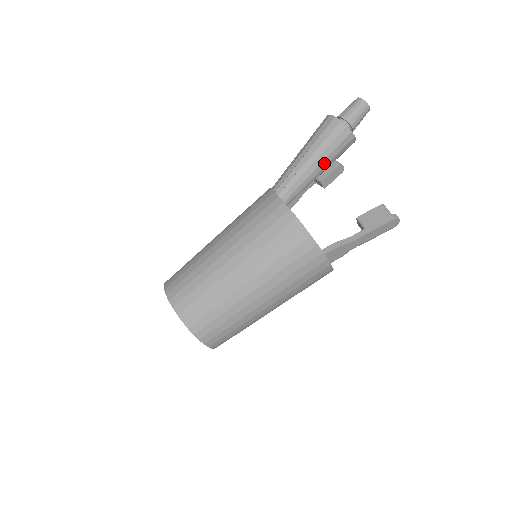
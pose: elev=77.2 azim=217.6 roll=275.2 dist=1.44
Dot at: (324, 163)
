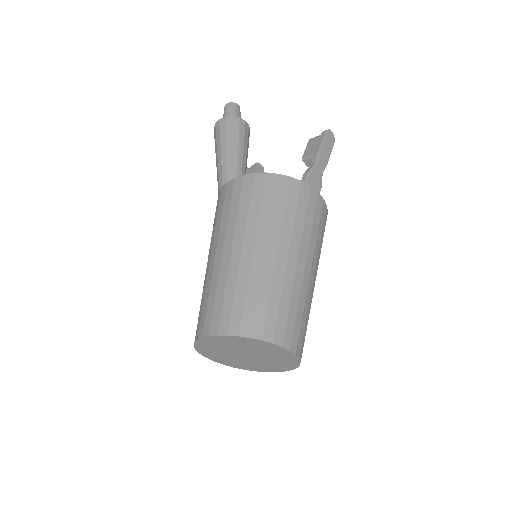
Dot at: (240, 148)
